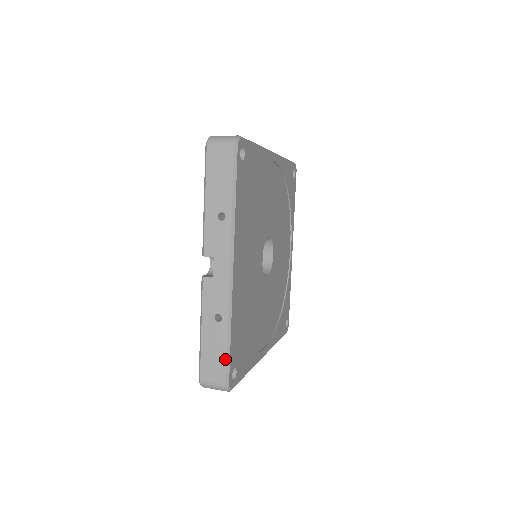
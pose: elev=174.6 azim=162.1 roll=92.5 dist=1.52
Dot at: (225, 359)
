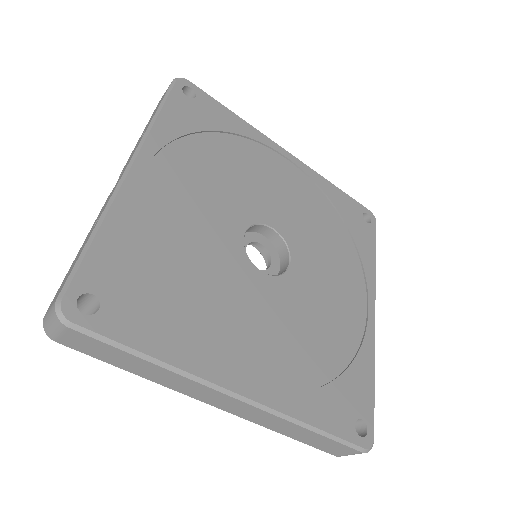
Dot at: (74, 265)
